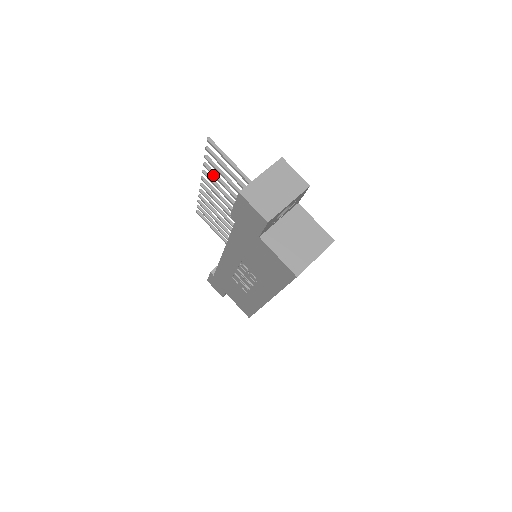
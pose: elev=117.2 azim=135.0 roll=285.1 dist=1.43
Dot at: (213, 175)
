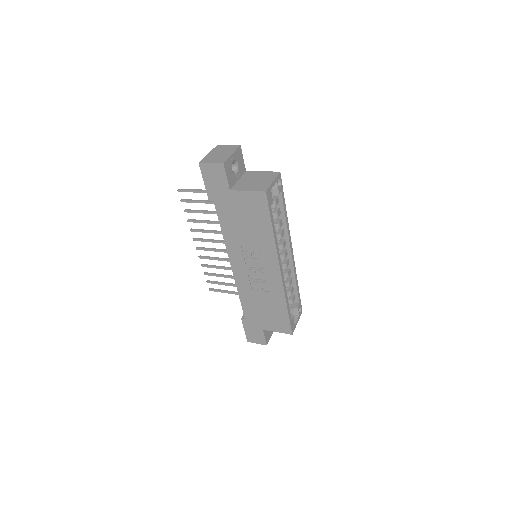
Dot at: (196, 222)
